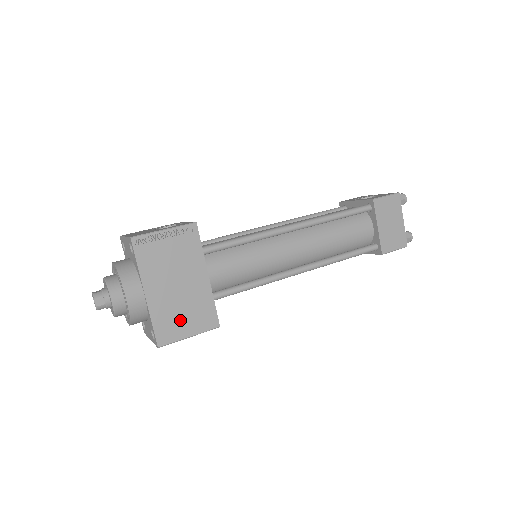
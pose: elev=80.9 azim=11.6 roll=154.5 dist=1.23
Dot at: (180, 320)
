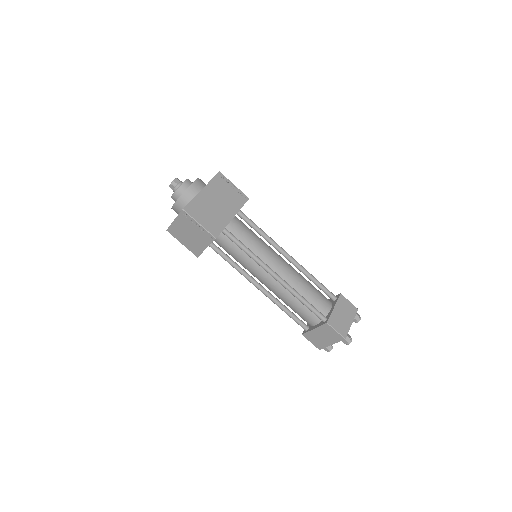
Dot at: (203, 214)
